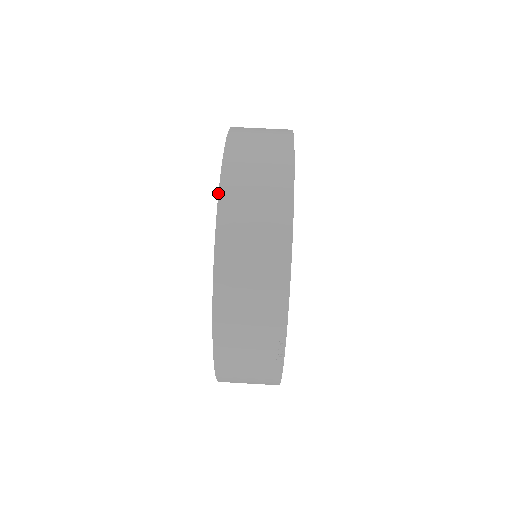
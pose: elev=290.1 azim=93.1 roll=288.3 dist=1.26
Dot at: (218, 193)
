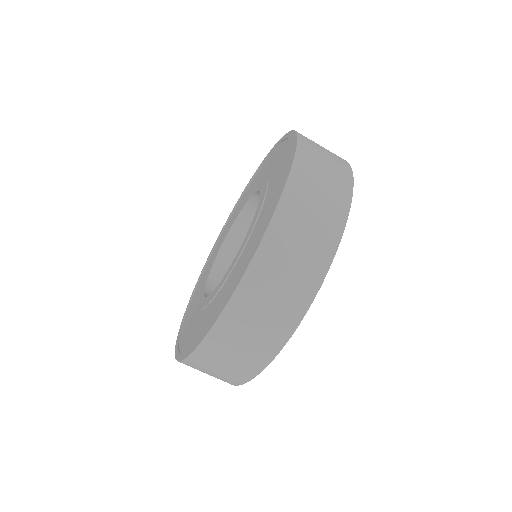
Dot at: (242, 277)
